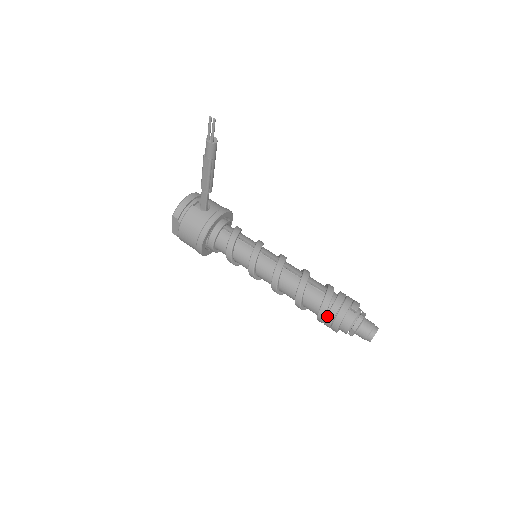
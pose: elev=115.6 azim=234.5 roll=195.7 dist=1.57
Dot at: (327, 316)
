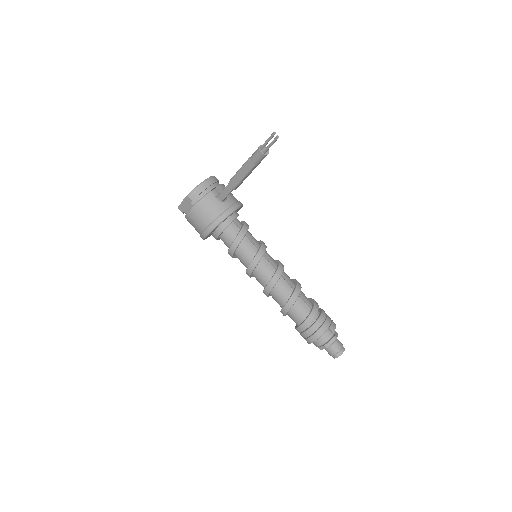
Dot at: (307, 330)
